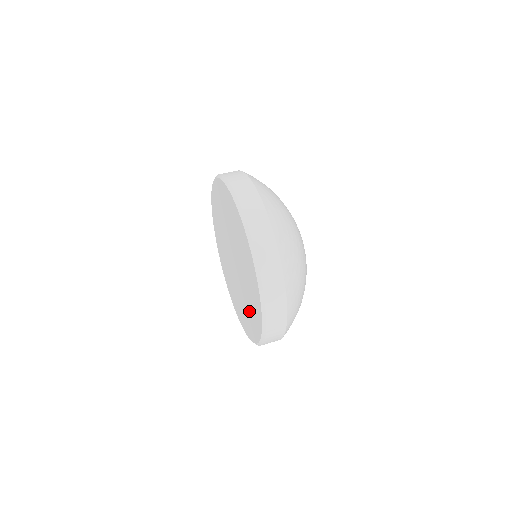
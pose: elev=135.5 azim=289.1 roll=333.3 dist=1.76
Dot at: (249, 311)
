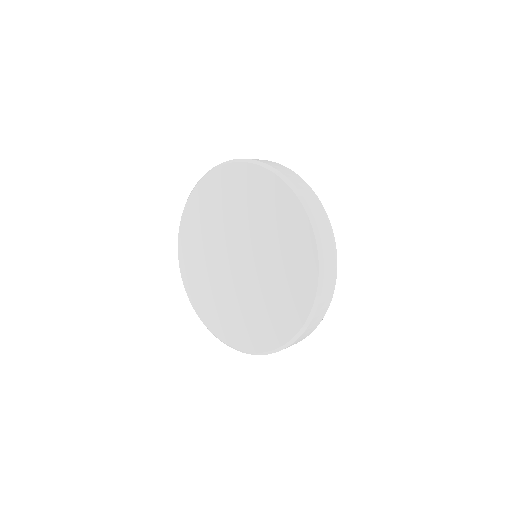
Dot at: (286, 258)
